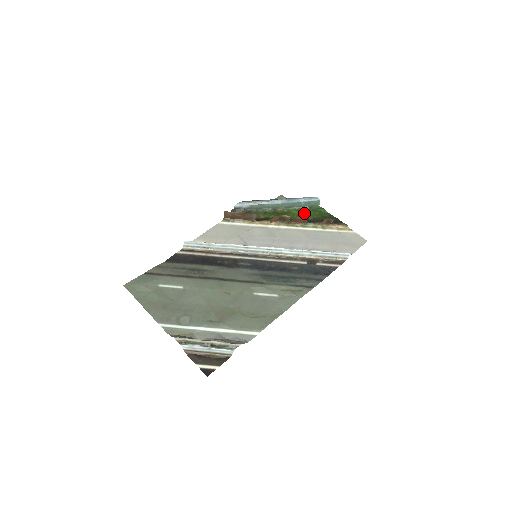
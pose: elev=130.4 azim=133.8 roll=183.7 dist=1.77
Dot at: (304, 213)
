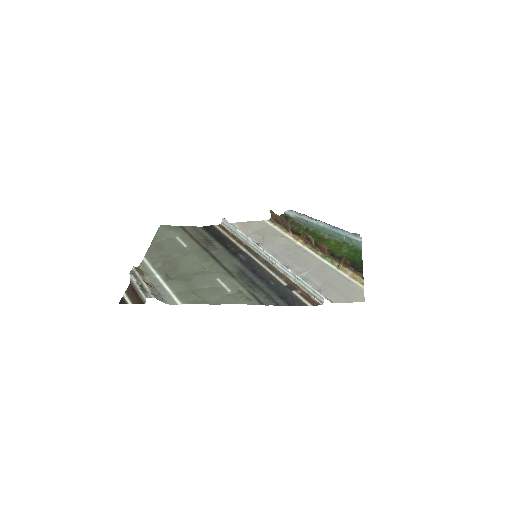
Dot at: (339, 248)
